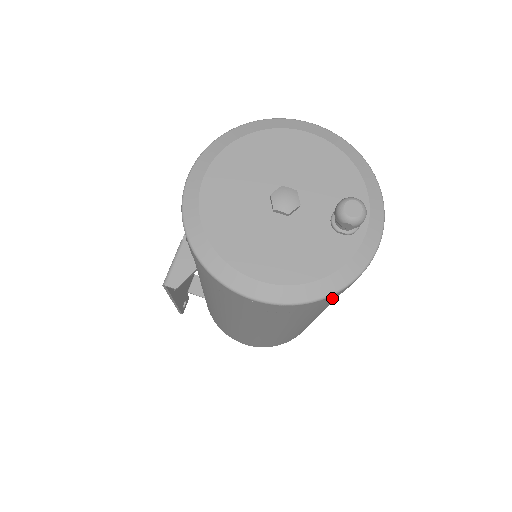
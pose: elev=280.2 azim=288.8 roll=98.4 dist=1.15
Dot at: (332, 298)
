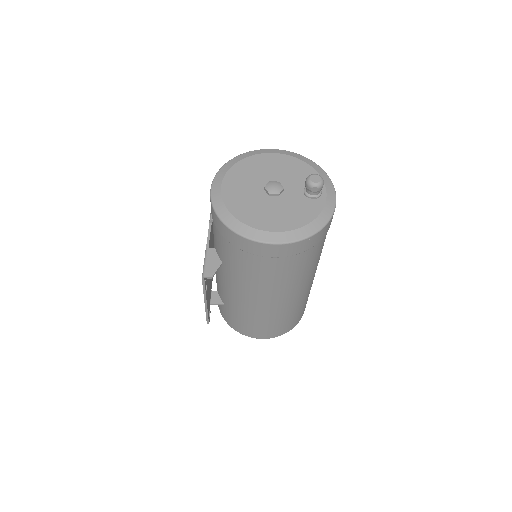
Dot at: (319, 239)
